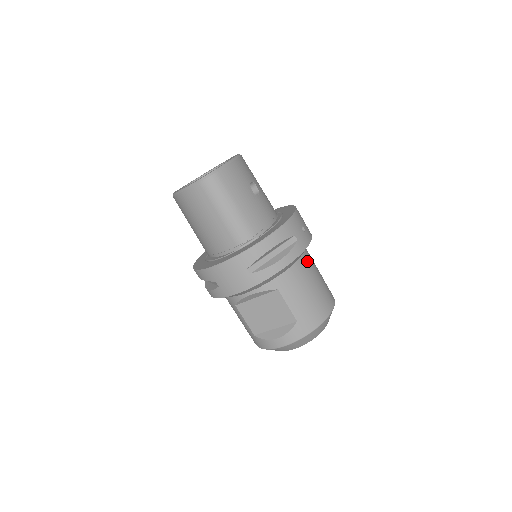
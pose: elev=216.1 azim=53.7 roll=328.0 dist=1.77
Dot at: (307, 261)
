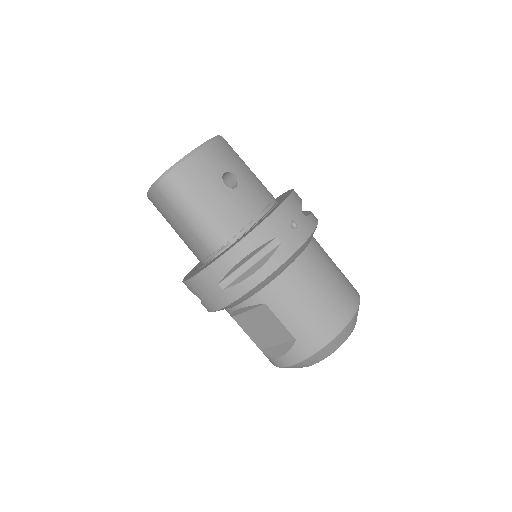
Dot at: (307, 263)
